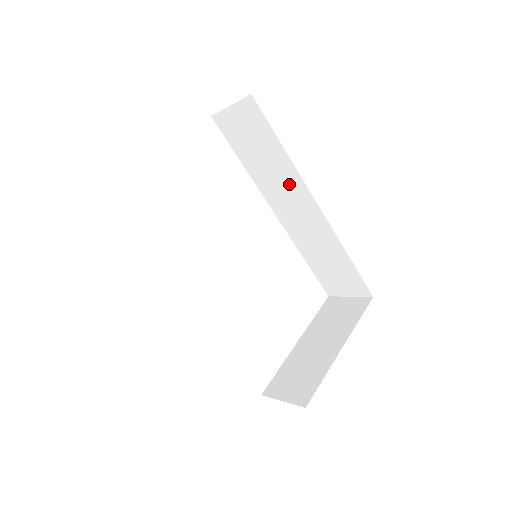
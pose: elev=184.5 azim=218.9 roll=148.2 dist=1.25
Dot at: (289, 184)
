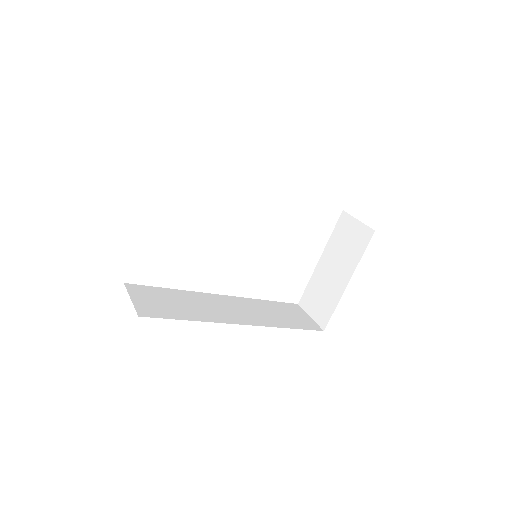
Dot at: occluded
